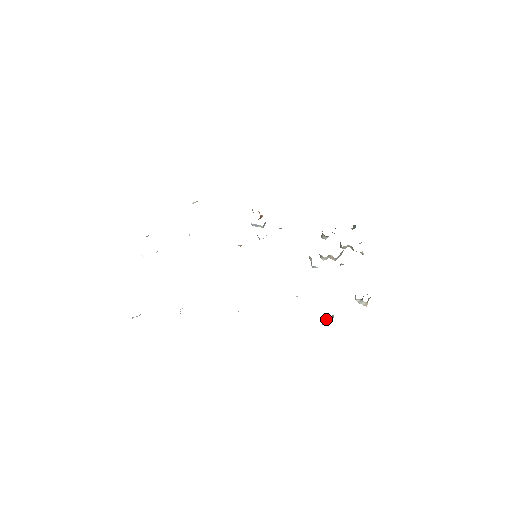
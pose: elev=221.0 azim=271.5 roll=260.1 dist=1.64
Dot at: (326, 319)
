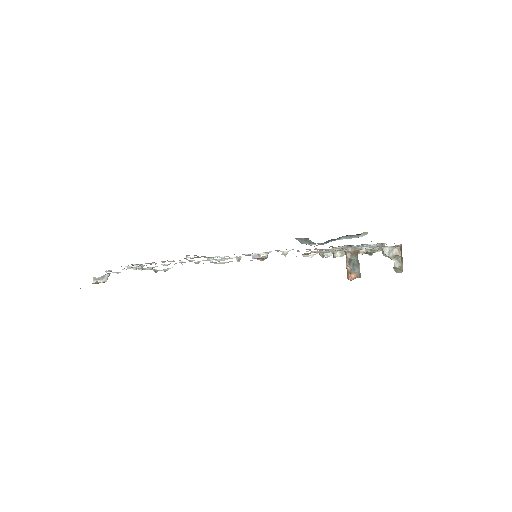
Dot at: (348, 260)
